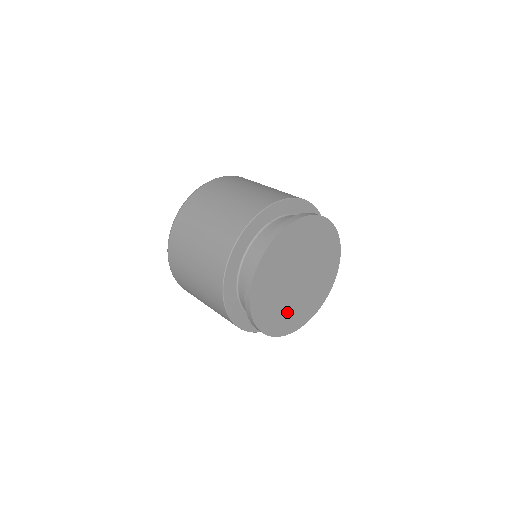
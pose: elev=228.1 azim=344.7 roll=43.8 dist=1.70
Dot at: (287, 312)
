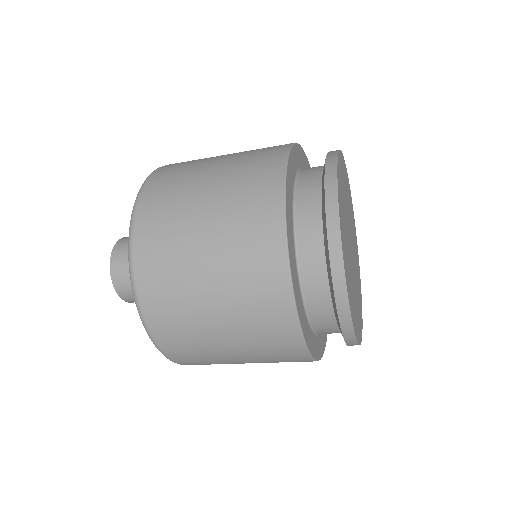
Dot at: occluded
